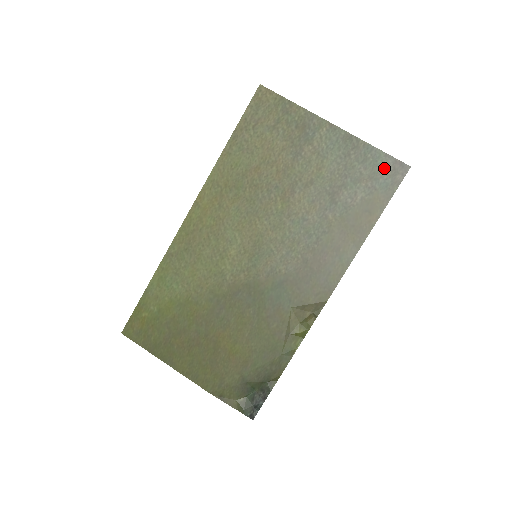
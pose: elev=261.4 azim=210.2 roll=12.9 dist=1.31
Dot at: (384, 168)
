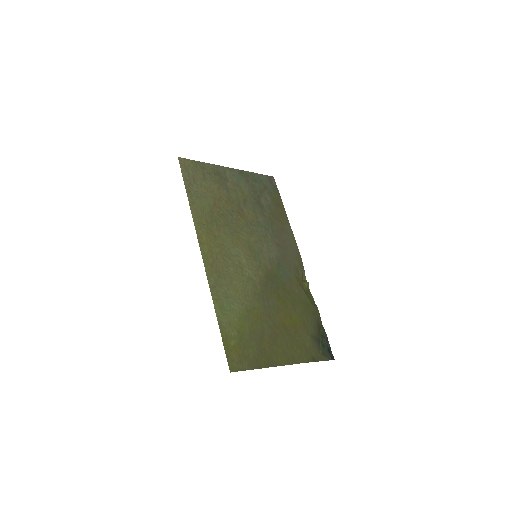
Dot at: (266, 181)
